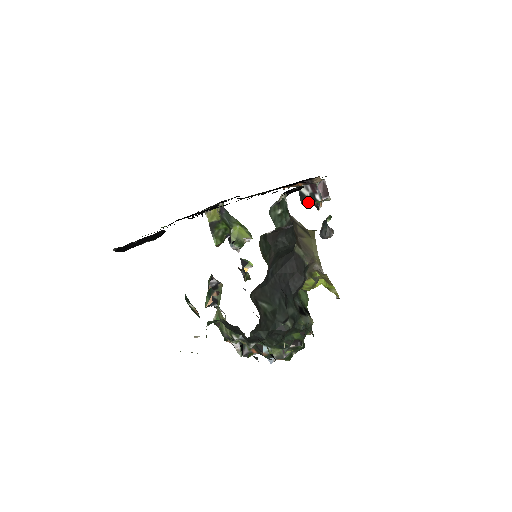
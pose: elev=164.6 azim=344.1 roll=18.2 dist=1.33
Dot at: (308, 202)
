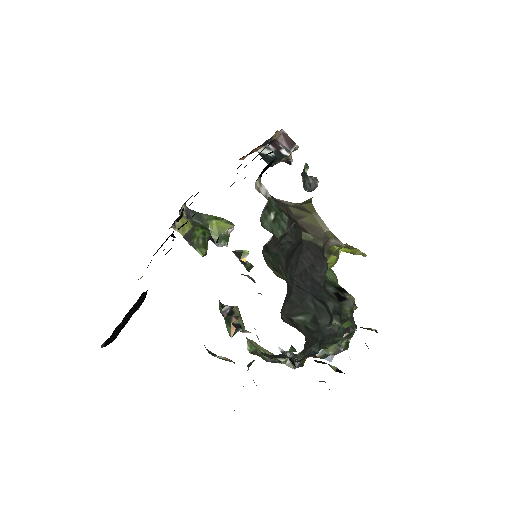
Dot at: (276, 162)
